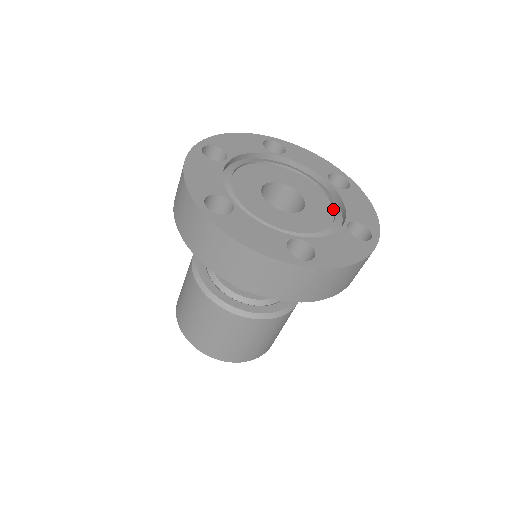
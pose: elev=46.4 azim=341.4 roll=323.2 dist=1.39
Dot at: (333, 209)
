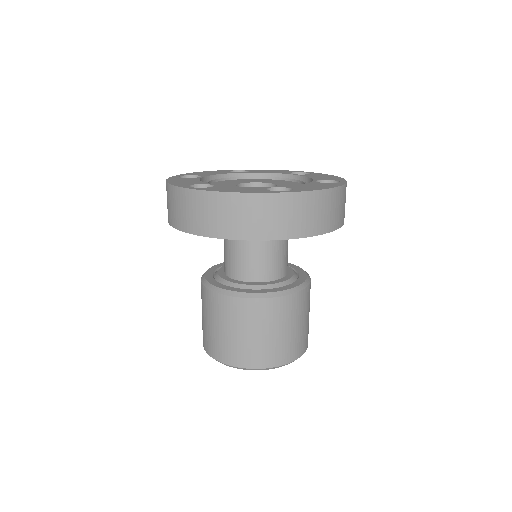
Dot at: occluded
